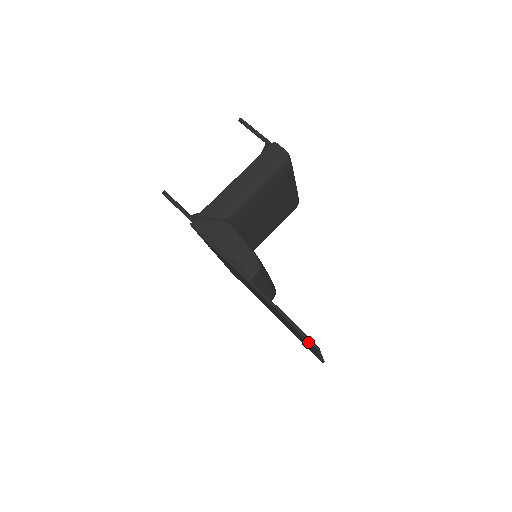
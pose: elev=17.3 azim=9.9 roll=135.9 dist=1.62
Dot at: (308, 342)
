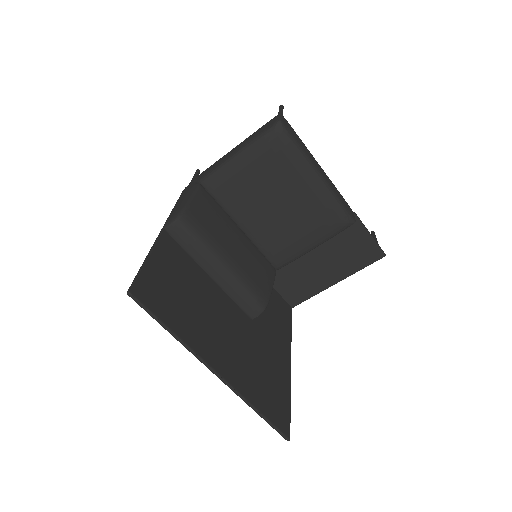
Dot at: (145, 296)
